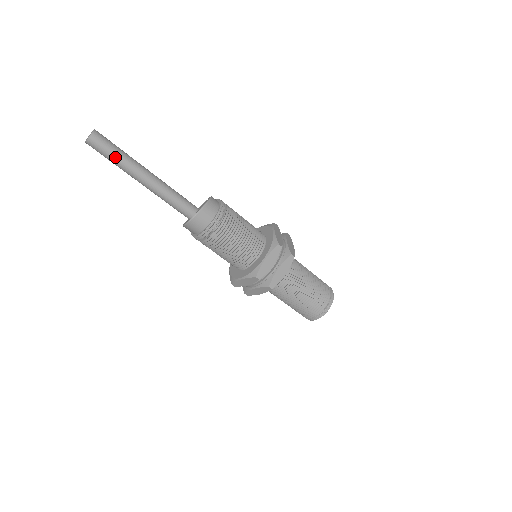
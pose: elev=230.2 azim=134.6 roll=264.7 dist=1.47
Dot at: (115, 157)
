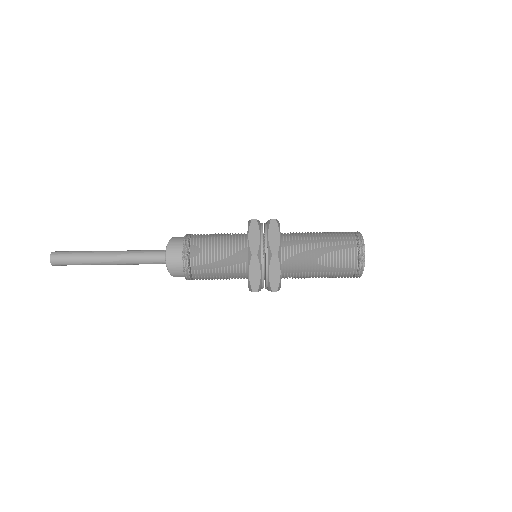
Dot at: (77, 257)
